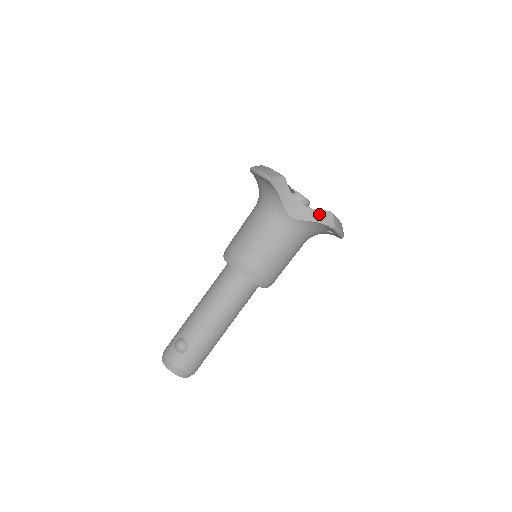
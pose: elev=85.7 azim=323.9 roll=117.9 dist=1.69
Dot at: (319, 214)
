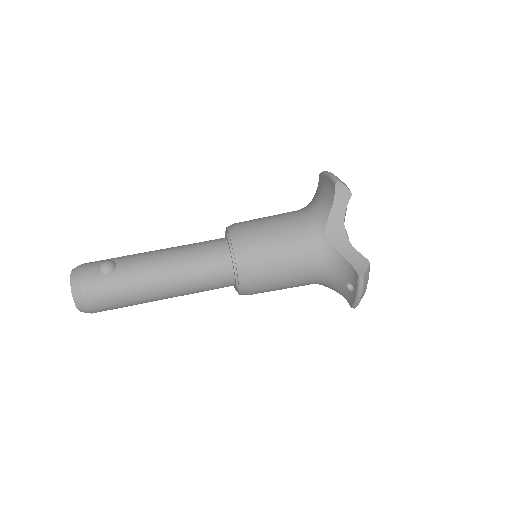
Dot at: (355, 255)
